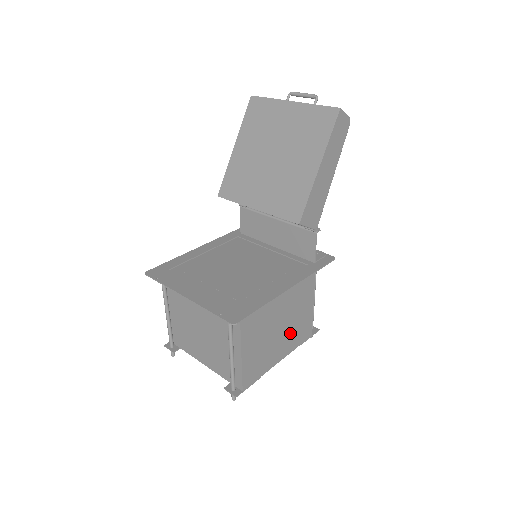
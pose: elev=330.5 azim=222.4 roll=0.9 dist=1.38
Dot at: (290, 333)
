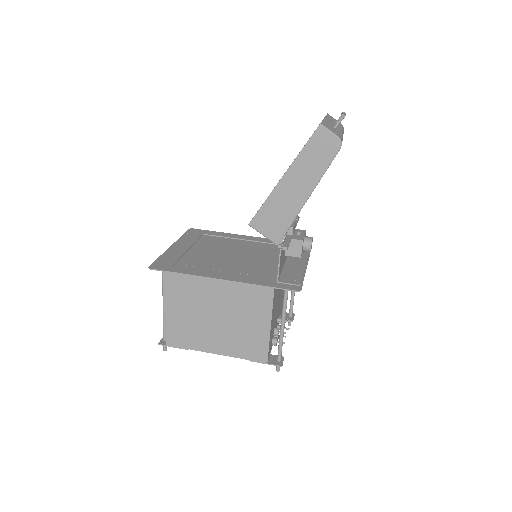
Dot at: (232, 334)
